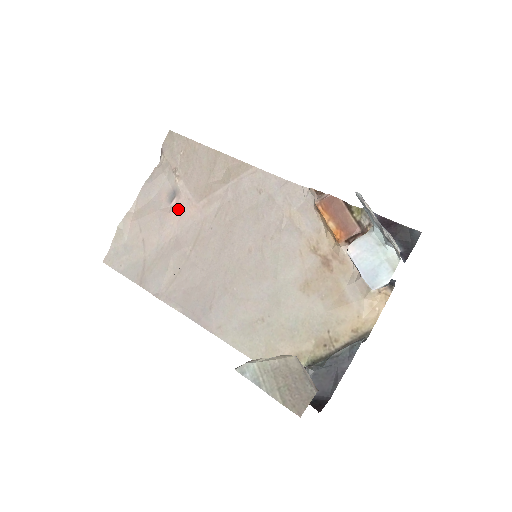
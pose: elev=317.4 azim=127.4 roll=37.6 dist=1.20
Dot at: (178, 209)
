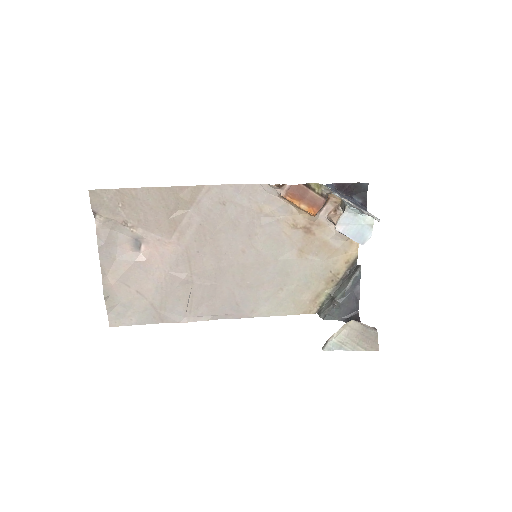
Dot at: (154, 253)
